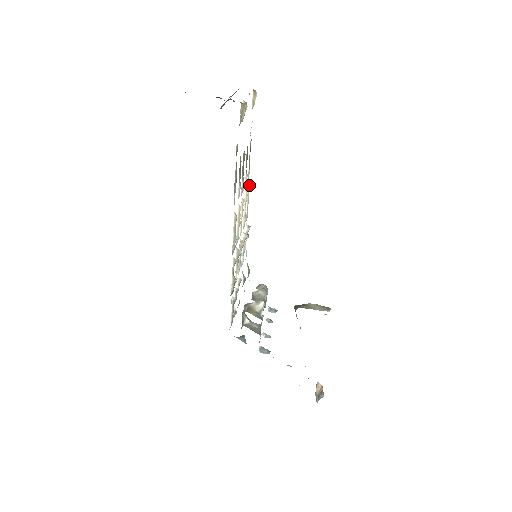
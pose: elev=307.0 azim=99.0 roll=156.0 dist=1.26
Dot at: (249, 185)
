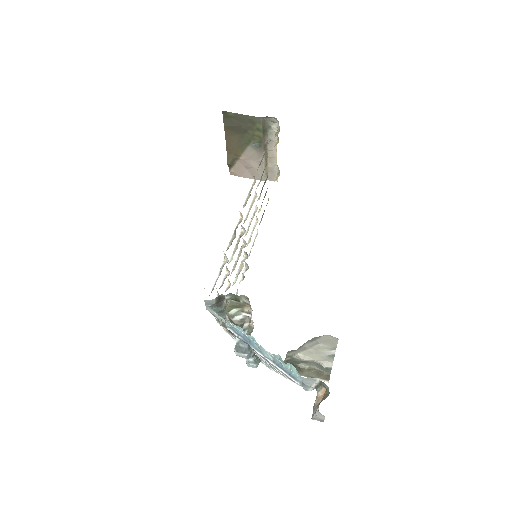
Dot at: (257, 233)
